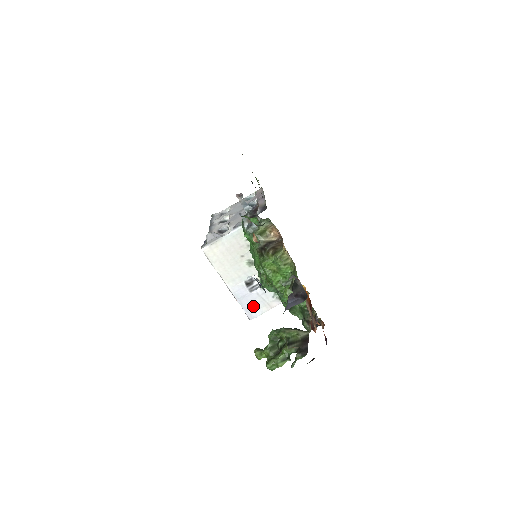
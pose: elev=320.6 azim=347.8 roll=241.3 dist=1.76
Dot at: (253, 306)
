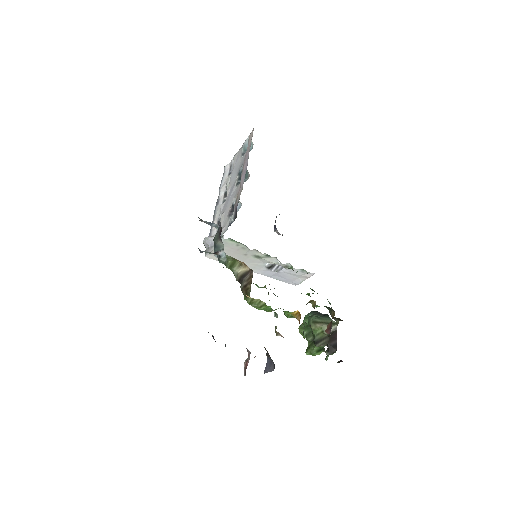
Dot at: (289, 279)
